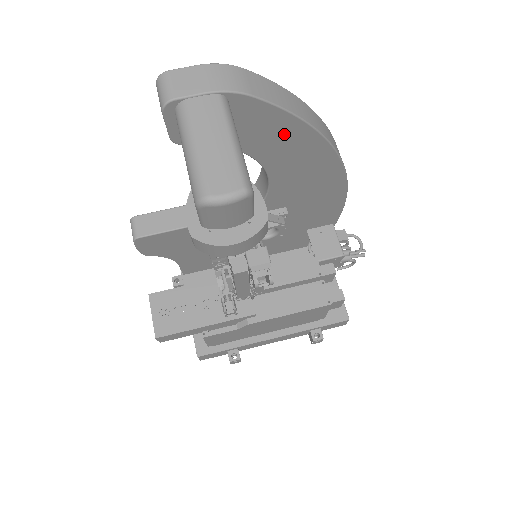
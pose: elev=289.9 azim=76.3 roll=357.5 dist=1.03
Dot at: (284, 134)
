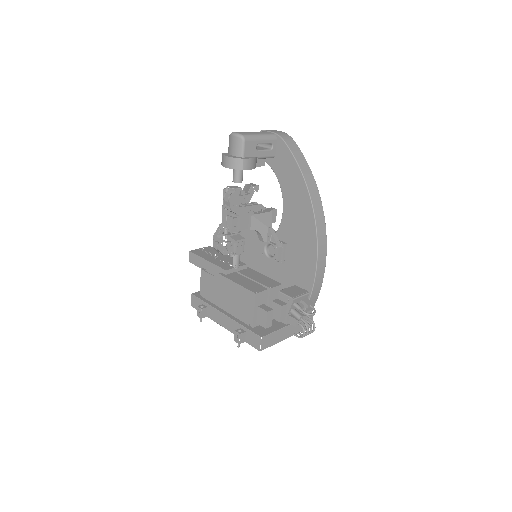
Dot at: (292, 173)
